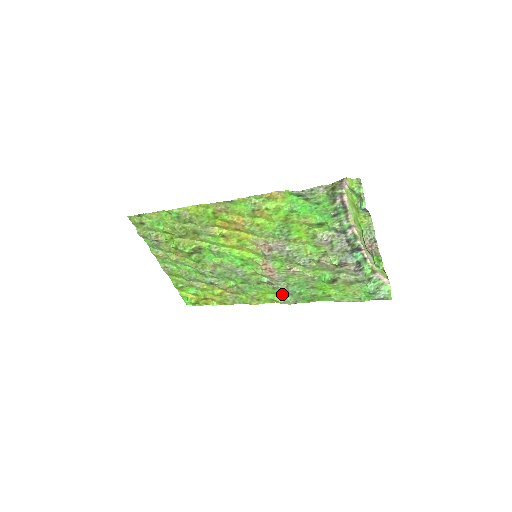
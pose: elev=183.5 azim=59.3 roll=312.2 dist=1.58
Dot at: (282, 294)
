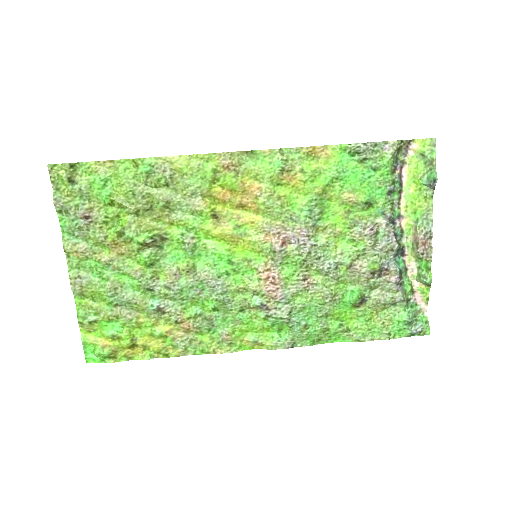
Dot at: (275, 330)
